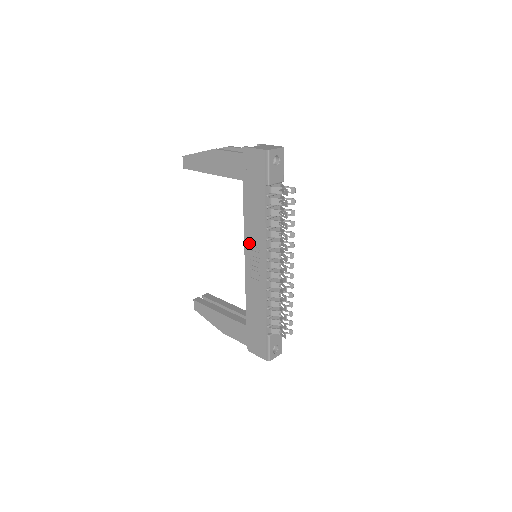
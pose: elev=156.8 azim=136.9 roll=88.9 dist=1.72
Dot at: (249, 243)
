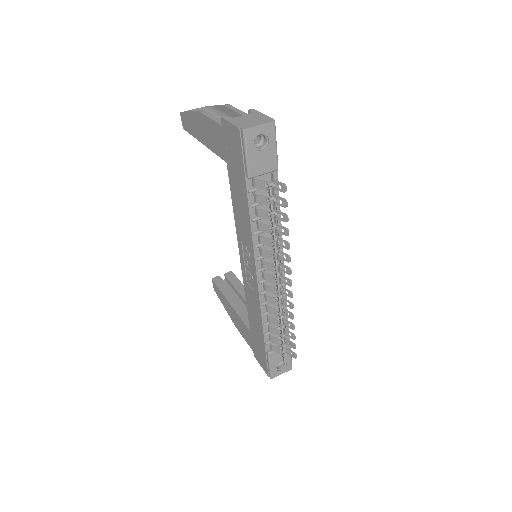
Dot at: (241, 243)
